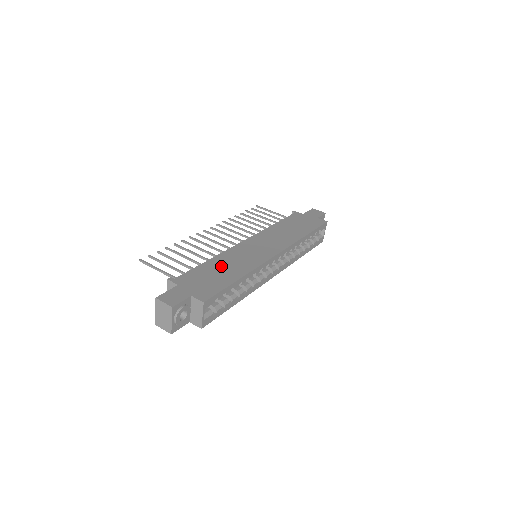
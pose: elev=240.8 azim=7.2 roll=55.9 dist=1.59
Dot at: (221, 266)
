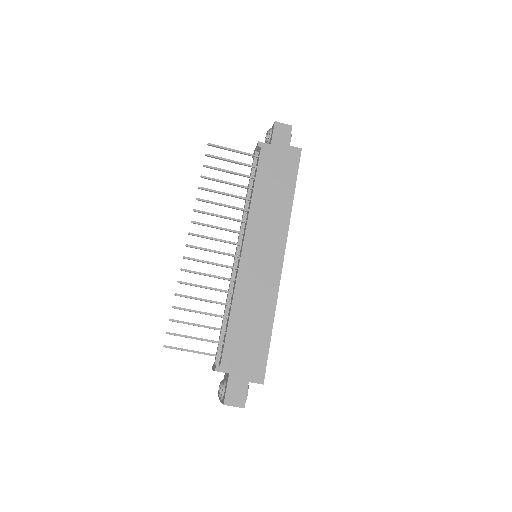
Dot at: (247, 317)
